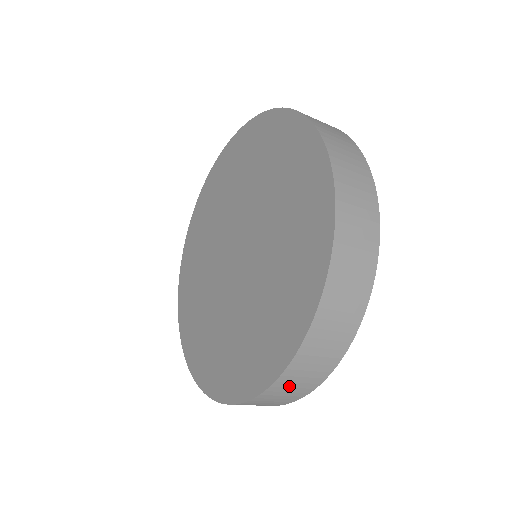
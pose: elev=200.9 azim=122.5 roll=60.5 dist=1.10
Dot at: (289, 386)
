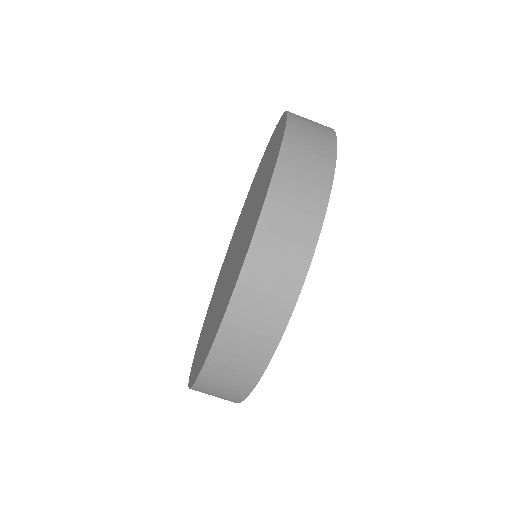
Dot at: (304, 143)
